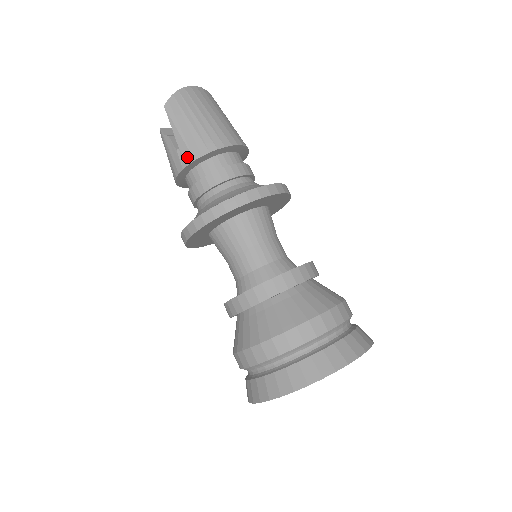
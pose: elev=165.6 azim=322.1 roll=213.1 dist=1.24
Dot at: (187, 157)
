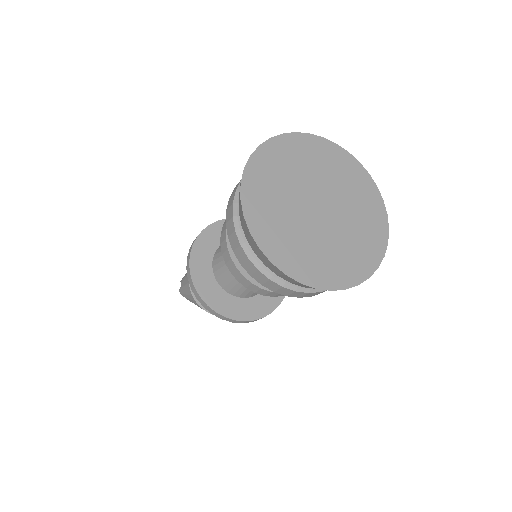
Dot at: occluded
